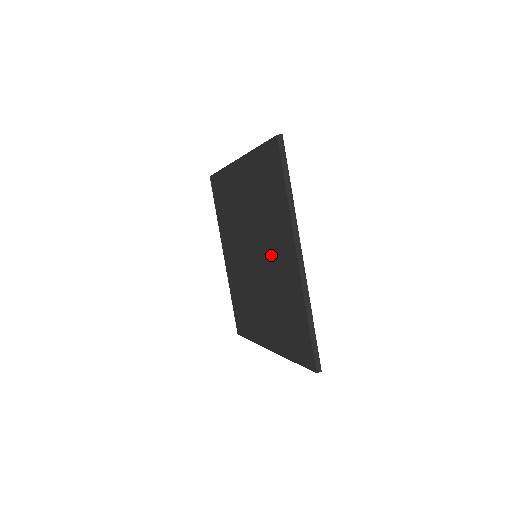
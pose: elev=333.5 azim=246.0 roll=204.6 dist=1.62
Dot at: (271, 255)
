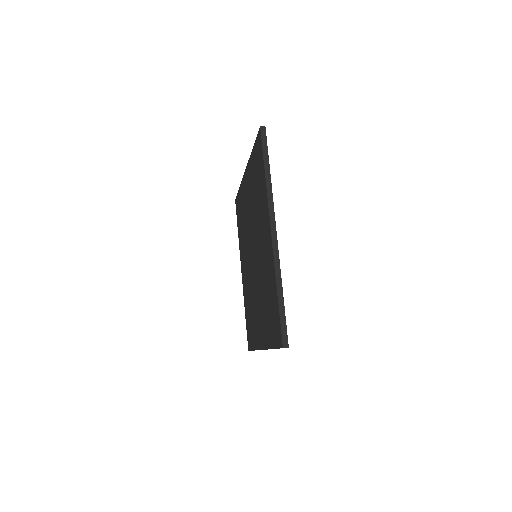
Dot at: (260, 245)
